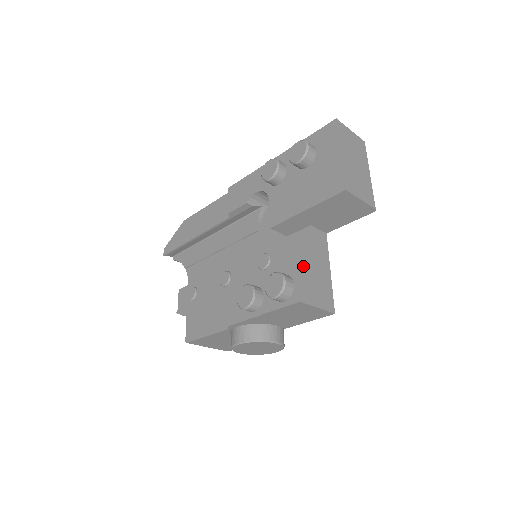
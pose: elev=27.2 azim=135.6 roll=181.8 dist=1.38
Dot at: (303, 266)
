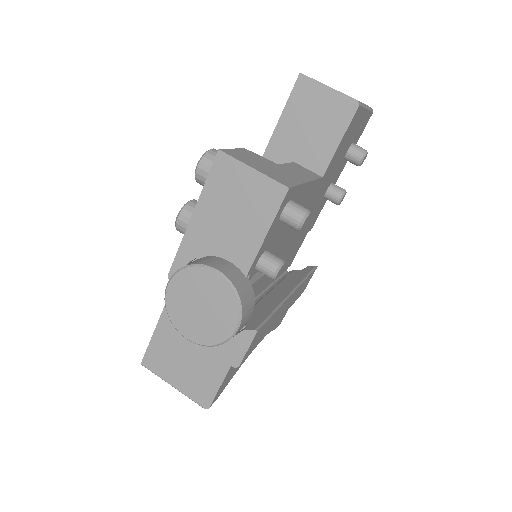
Dot at: (252, 154)
